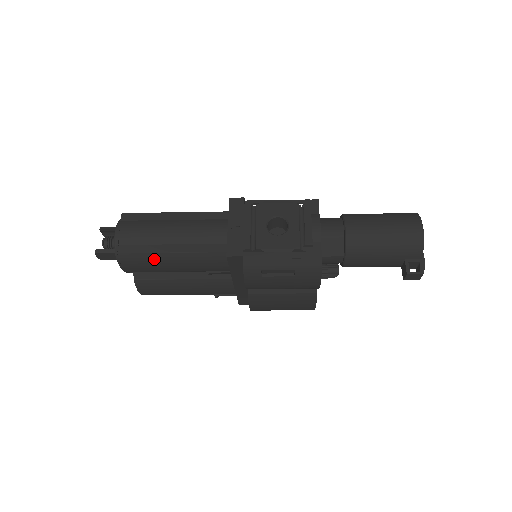
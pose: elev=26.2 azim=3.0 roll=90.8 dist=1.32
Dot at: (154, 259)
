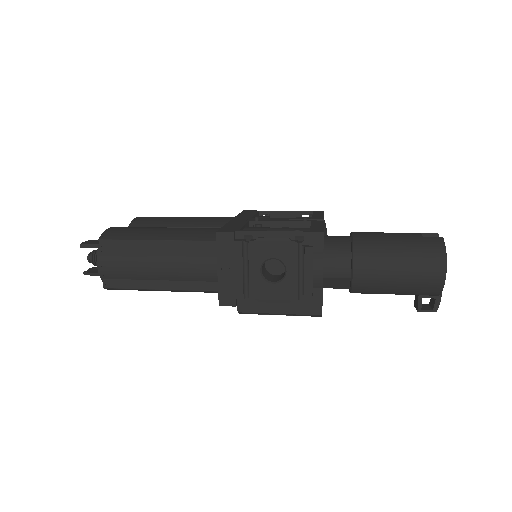
Dot at: (145, 290)
